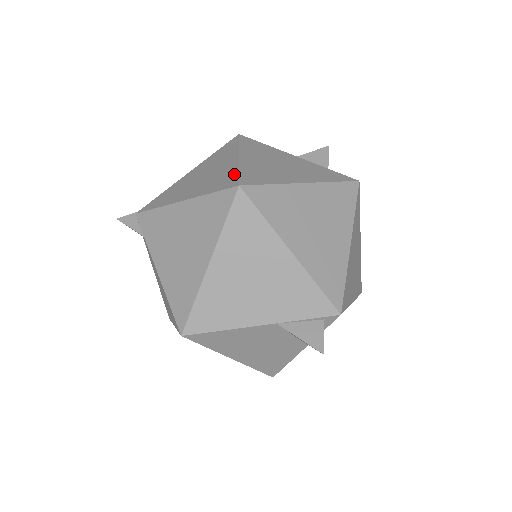
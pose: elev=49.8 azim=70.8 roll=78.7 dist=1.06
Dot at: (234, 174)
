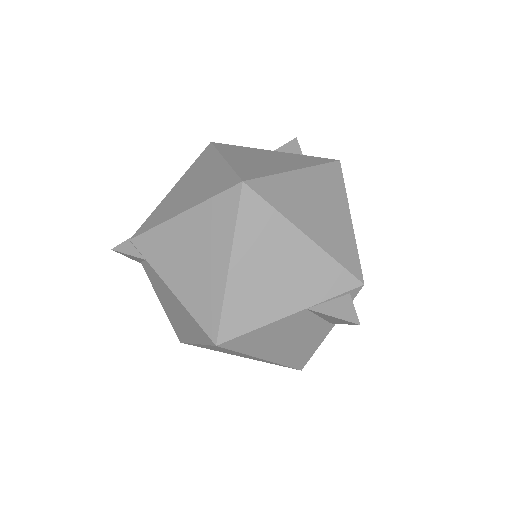
Dot at: (230, 174)
